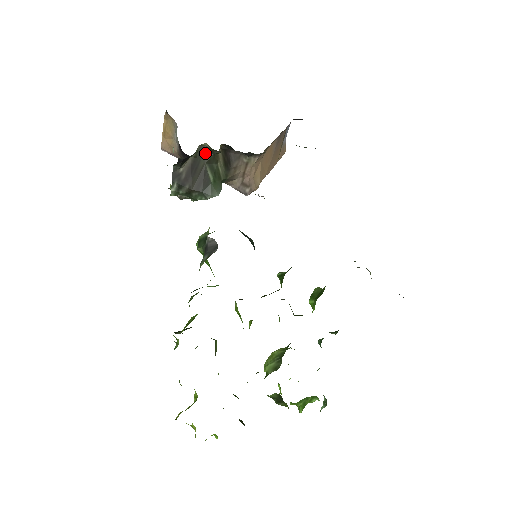
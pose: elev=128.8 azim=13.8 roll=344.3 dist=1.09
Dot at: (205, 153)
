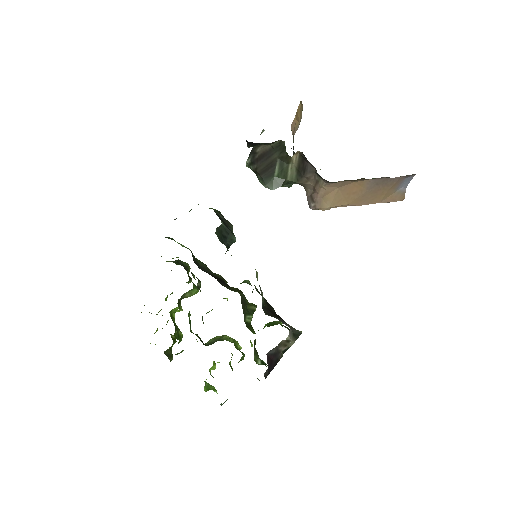
Dot at: (282, 149)
